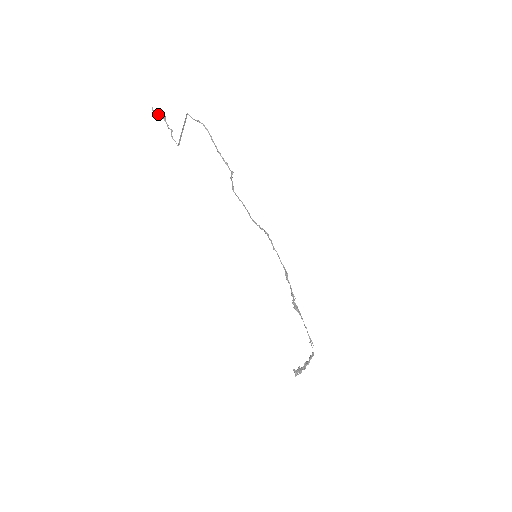
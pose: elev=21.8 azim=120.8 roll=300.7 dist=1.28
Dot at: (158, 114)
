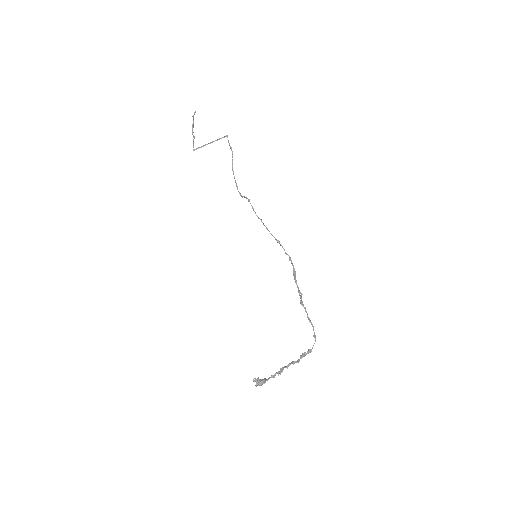
Dot at: occluded
